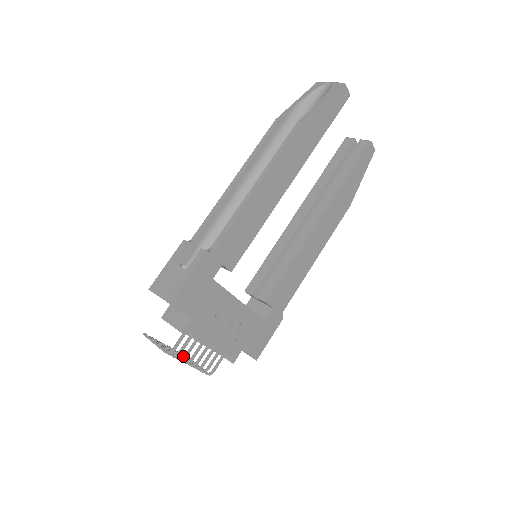
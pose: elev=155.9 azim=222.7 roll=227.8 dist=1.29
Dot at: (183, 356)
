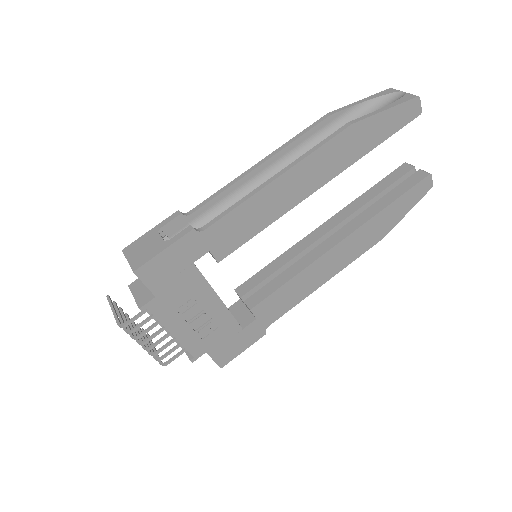
Dot at: (137, 335)
